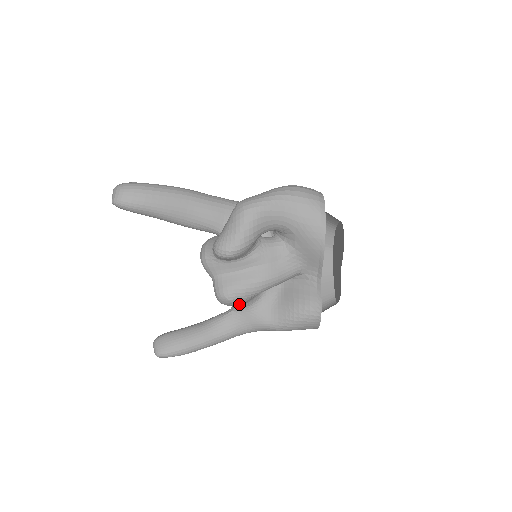
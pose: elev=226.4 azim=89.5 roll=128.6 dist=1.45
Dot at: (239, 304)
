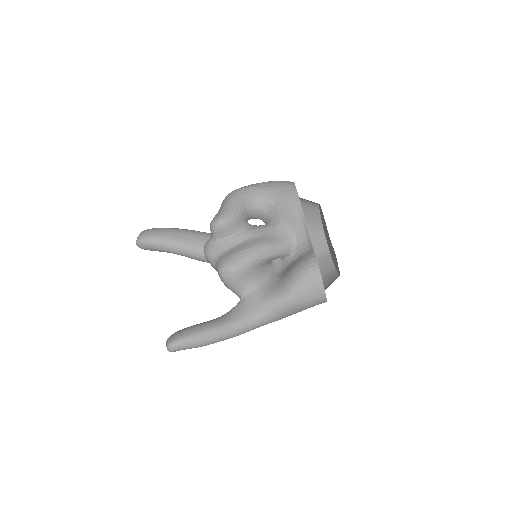
Dot at: (241, 276)
